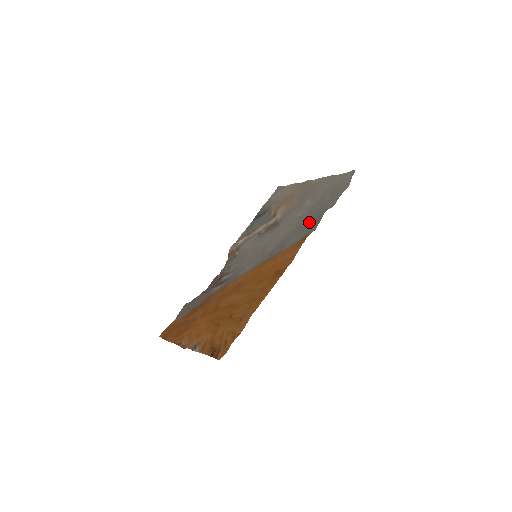
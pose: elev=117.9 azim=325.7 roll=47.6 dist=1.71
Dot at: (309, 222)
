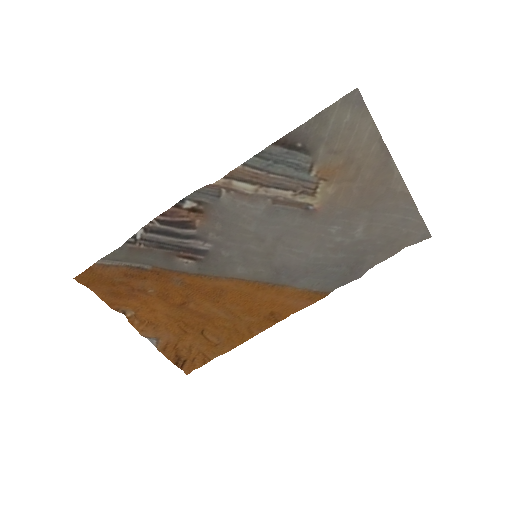
Dot at: (338, 275)
